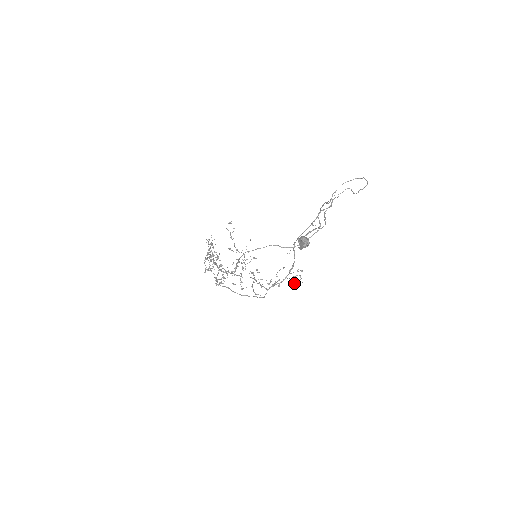
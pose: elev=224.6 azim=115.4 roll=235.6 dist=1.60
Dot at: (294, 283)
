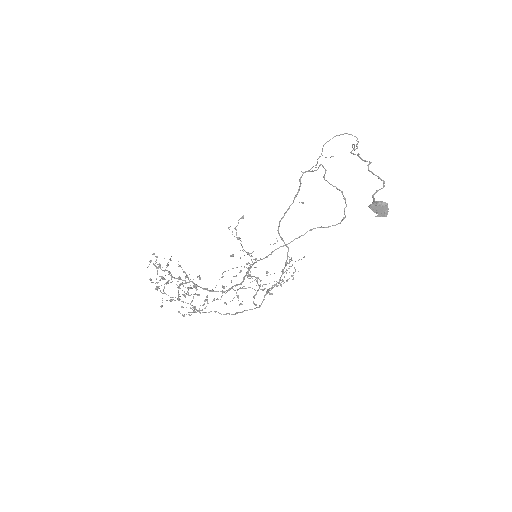
Dot at: occluded
